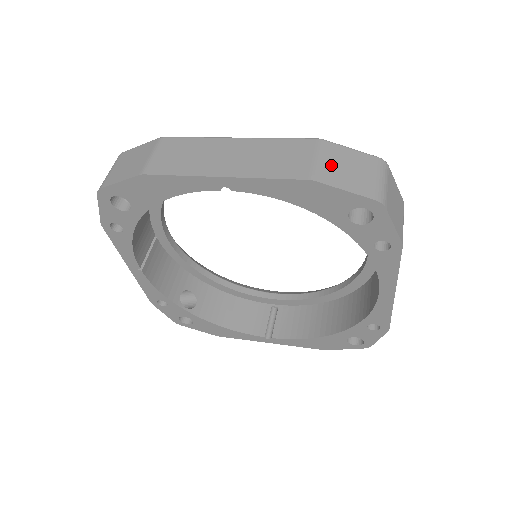
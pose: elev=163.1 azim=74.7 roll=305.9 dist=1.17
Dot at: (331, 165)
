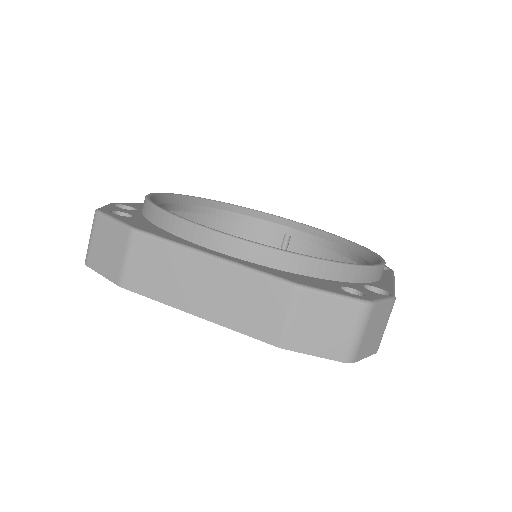
Dot at: (304, 325)
